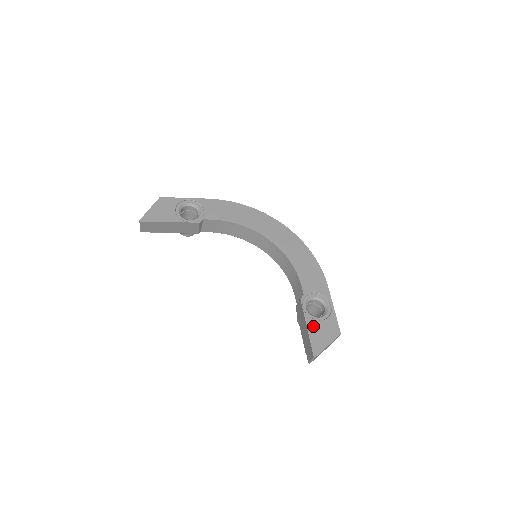
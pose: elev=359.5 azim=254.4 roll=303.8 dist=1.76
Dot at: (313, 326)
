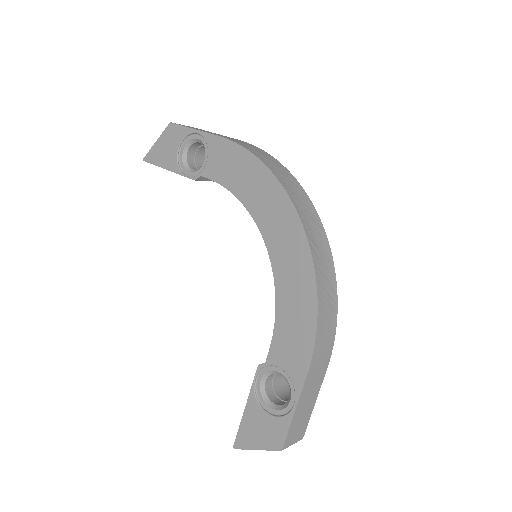
Dot at: (253, 412)
